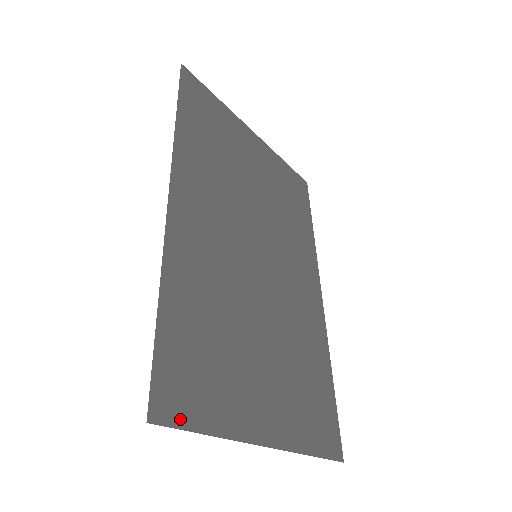
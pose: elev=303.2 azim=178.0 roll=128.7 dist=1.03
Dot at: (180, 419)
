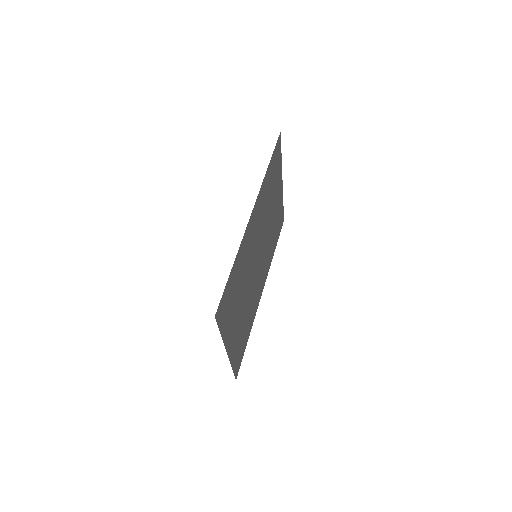
Dot at: (219, 322)
